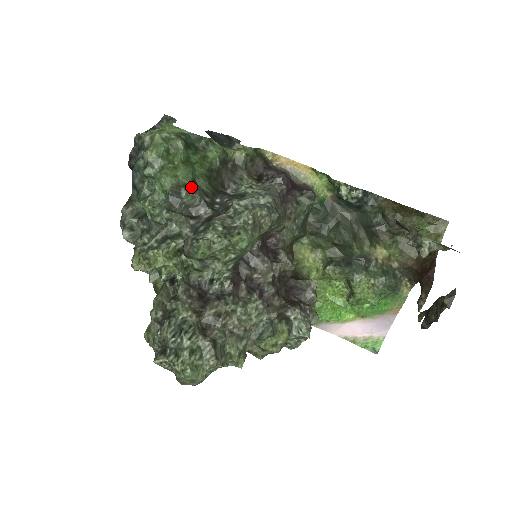
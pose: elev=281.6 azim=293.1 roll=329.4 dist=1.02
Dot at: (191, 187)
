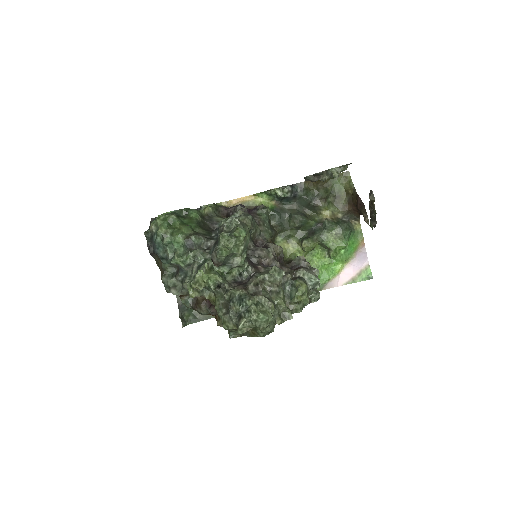
Dot at: (194, 234)
